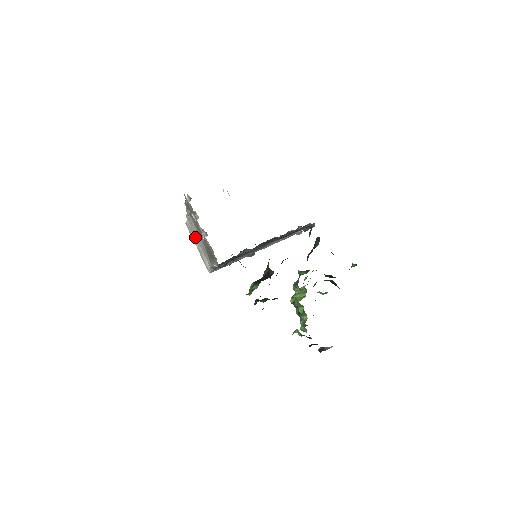
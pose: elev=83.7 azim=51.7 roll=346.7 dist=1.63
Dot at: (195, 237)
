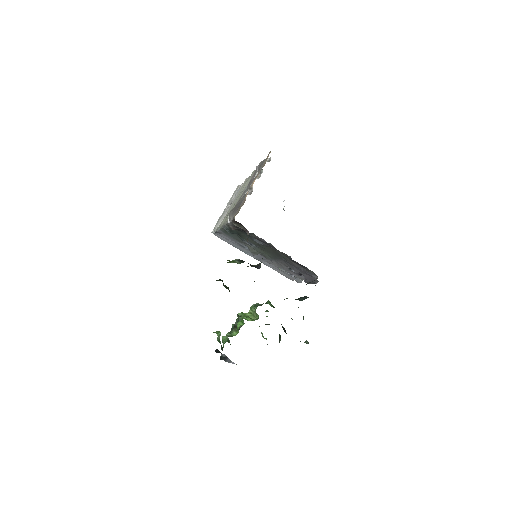
Dot at: (234, 198)
